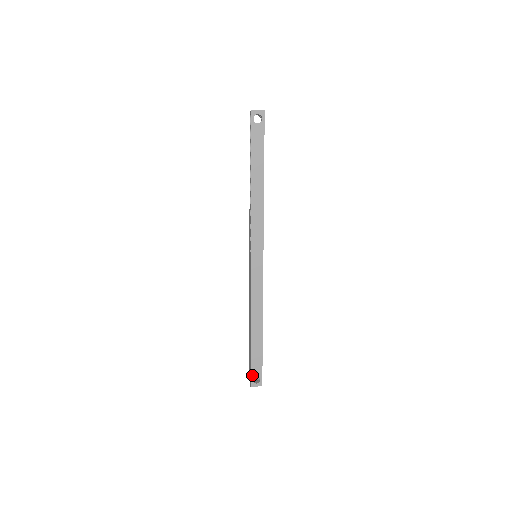
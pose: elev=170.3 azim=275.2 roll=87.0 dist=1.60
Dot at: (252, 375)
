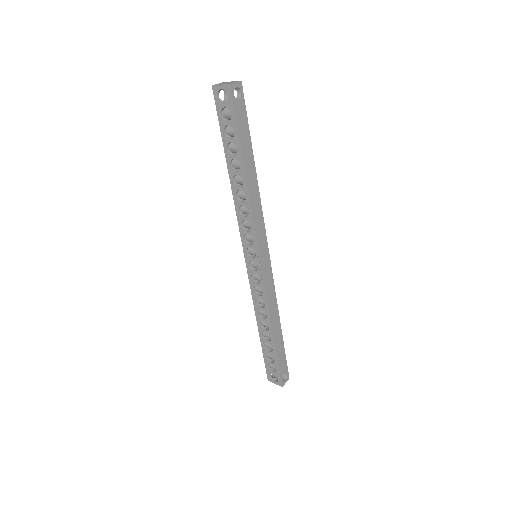
Dot at: (281, 375)
